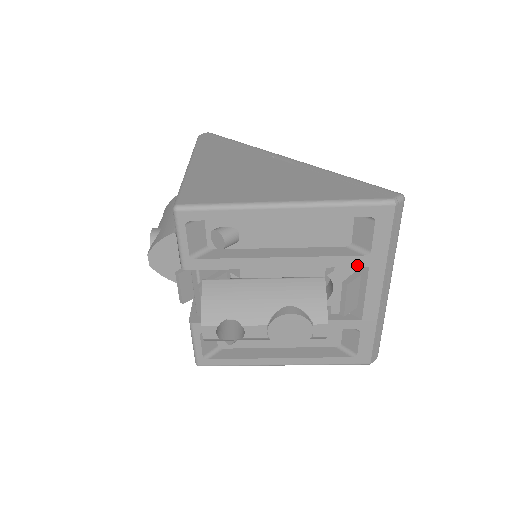
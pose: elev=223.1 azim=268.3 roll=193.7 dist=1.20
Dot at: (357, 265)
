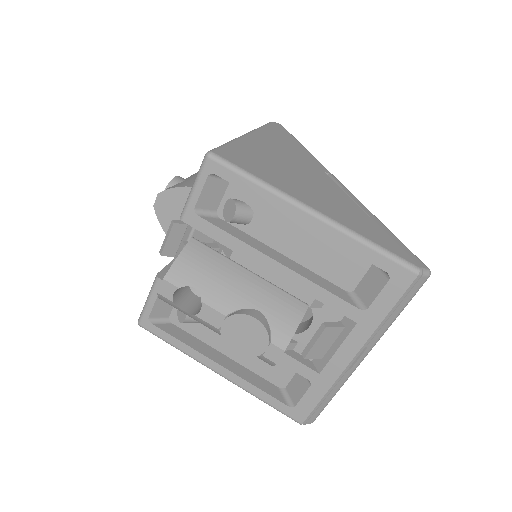
Dot at: (346, 314)
